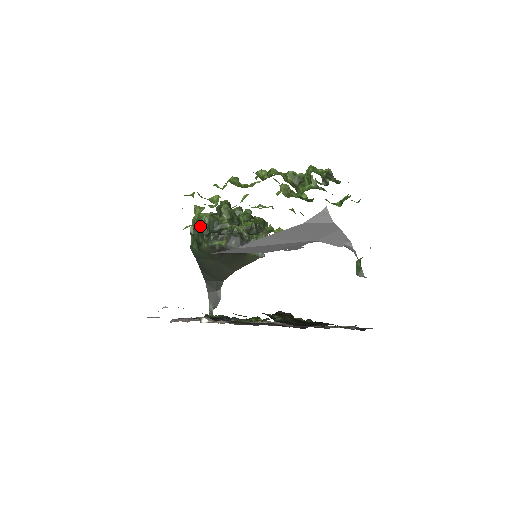
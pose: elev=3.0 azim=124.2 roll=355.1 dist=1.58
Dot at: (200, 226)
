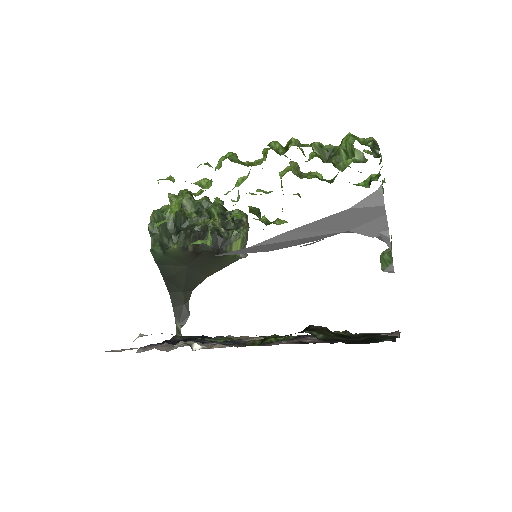
Dot at: (164, 222)
